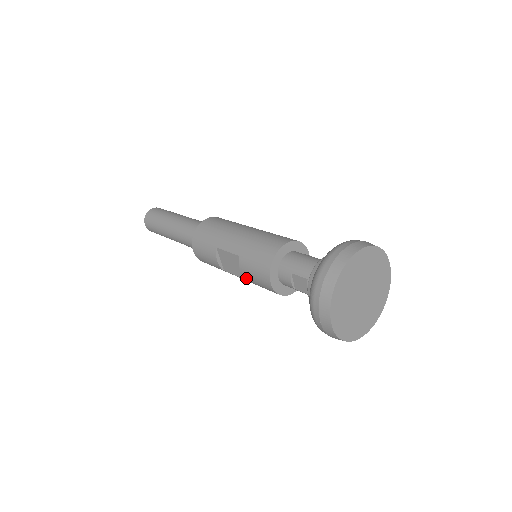
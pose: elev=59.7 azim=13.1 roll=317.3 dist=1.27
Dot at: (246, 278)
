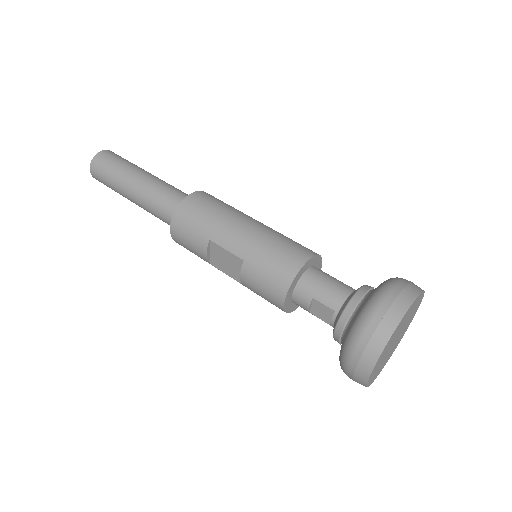
Dot at: (245, 285)
